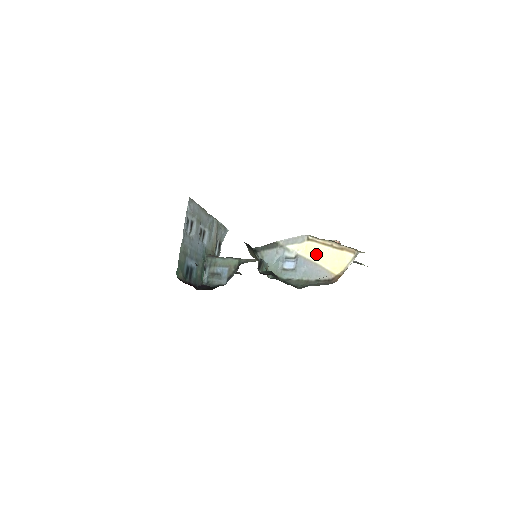
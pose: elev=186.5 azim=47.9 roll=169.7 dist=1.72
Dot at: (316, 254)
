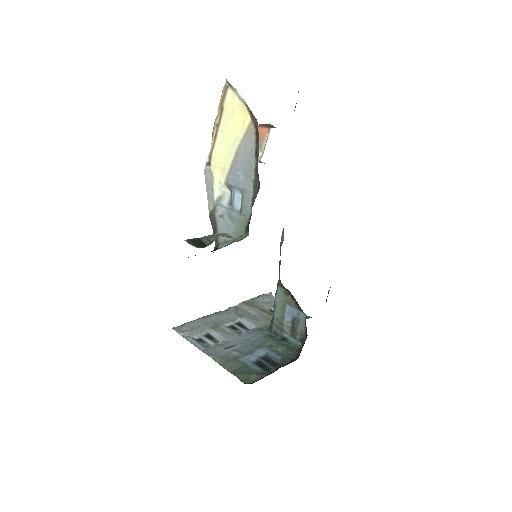
Dot at: (225, 153)
